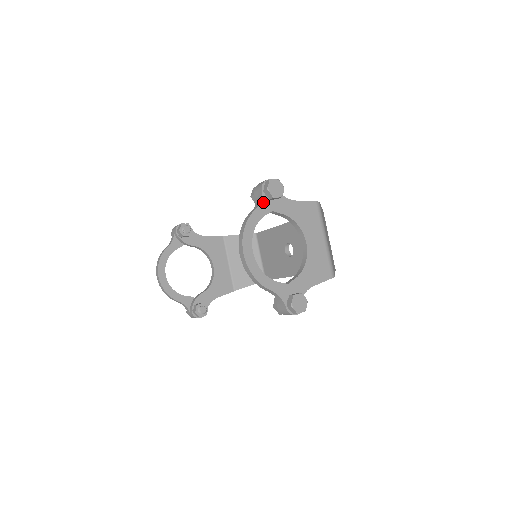
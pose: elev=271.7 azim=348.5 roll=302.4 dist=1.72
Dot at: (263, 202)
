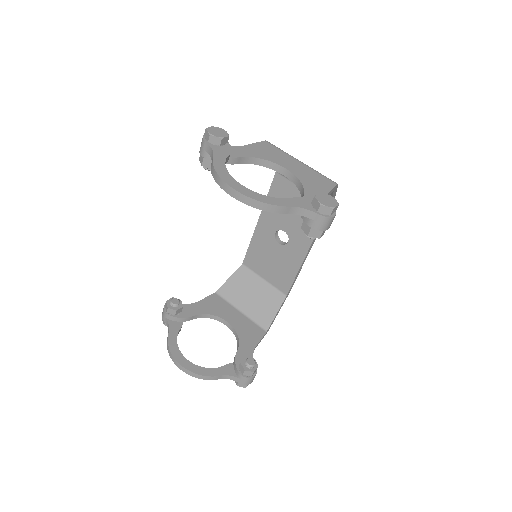
Dot at: (216, 150)
